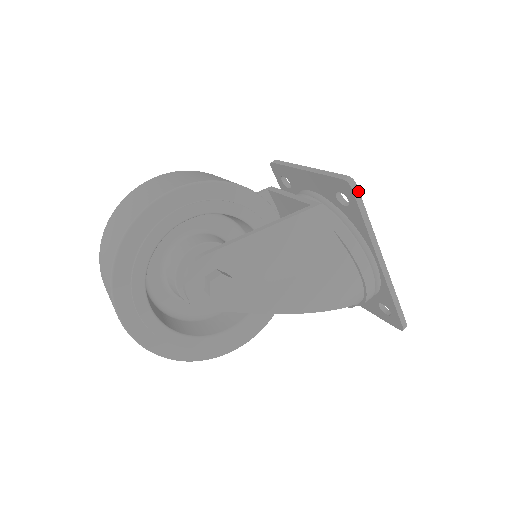
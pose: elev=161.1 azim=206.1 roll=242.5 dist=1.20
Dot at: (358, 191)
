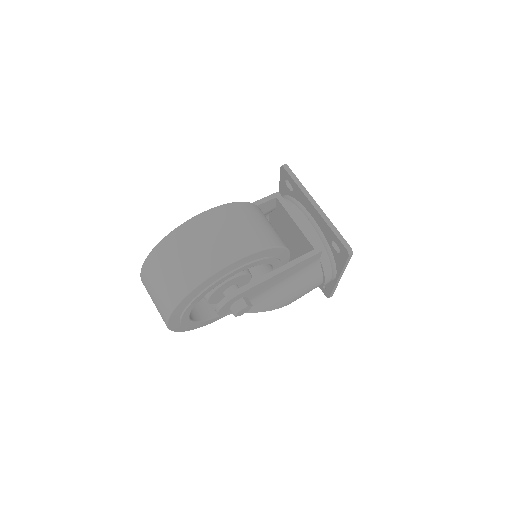
Dot at: (351, 256)
